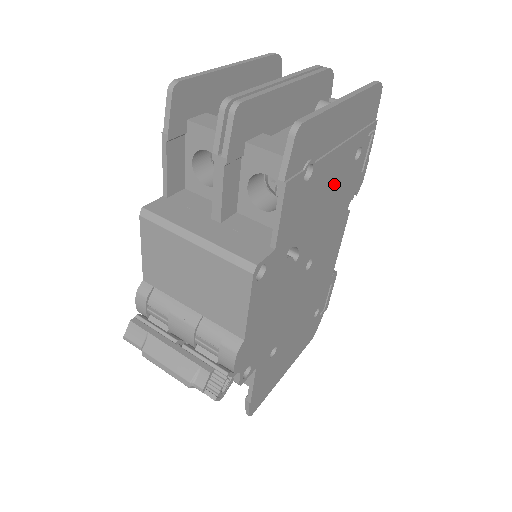
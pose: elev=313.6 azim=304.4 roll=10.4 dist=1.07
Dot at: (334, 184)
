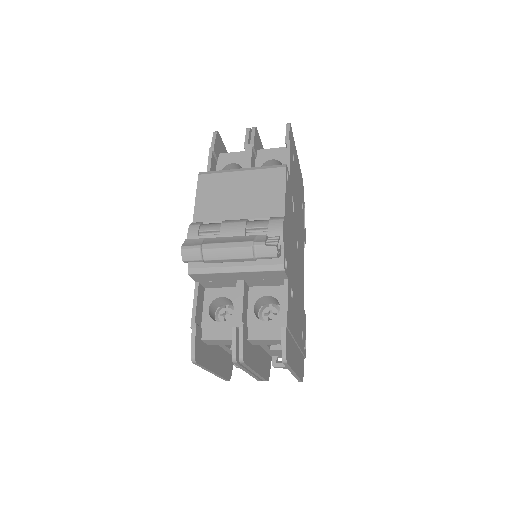
Dot at: (299, 201)
